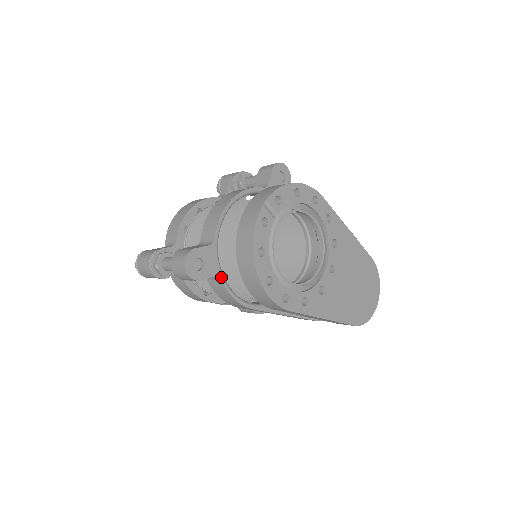
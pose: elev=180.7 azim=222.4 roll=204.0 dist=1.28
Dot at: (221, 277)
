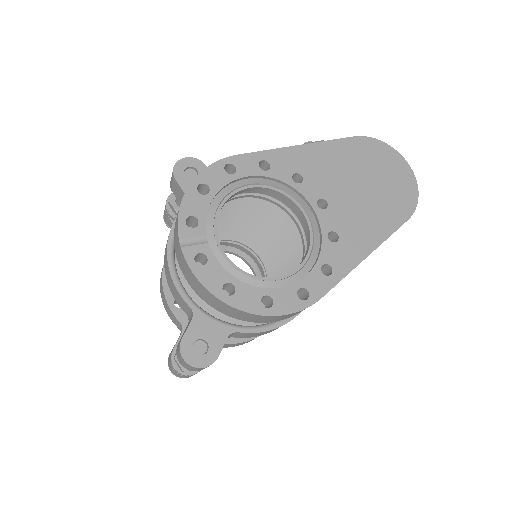
Dot at: (234, 330)
